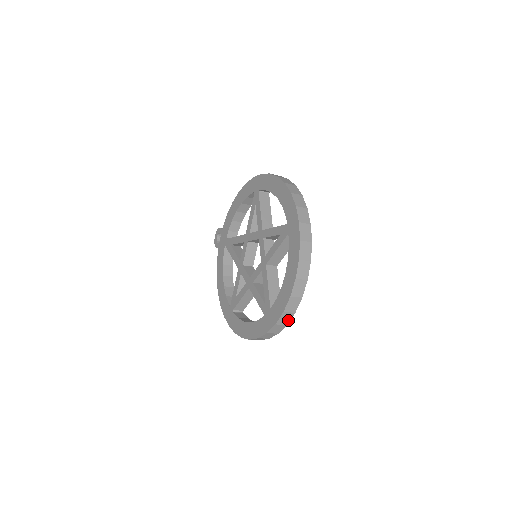
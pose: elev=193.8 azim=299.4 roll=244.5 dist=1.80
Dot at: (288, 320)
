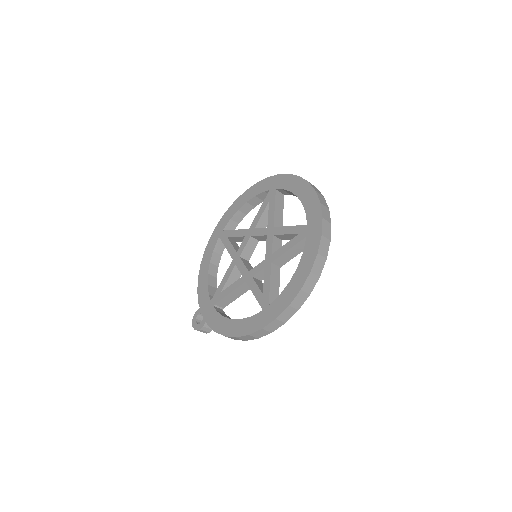
Dot at: (329, 217)
